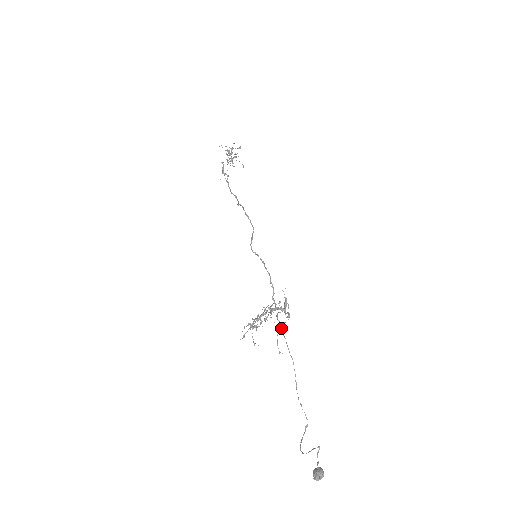
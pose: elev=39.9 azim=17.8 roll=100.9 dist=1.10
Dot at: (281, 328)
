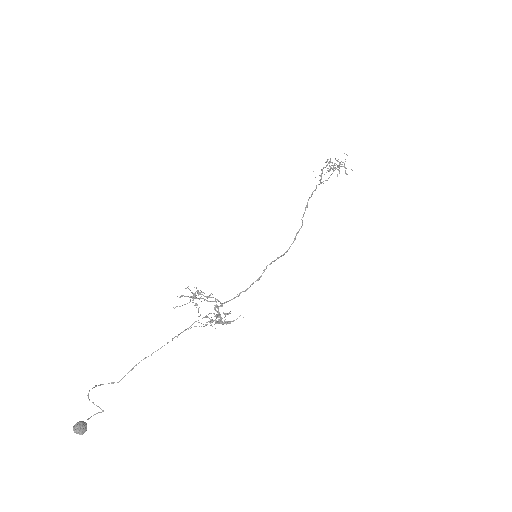
Dot at: occluded
